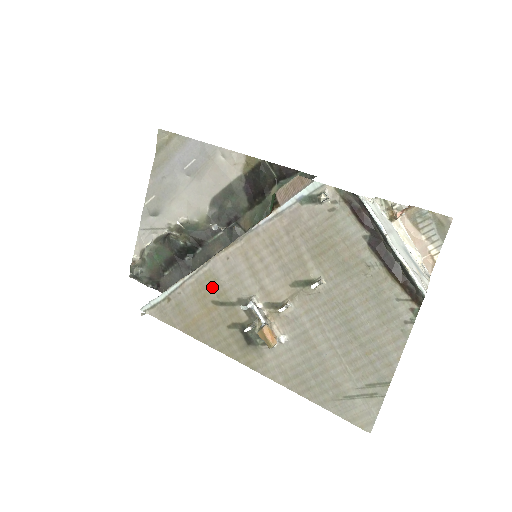
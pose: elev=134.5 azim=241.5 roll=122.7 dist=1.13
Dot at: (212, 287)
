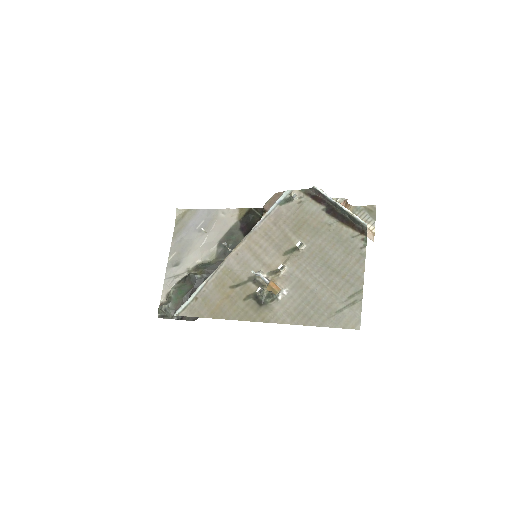
Dot at: (228, 277)
